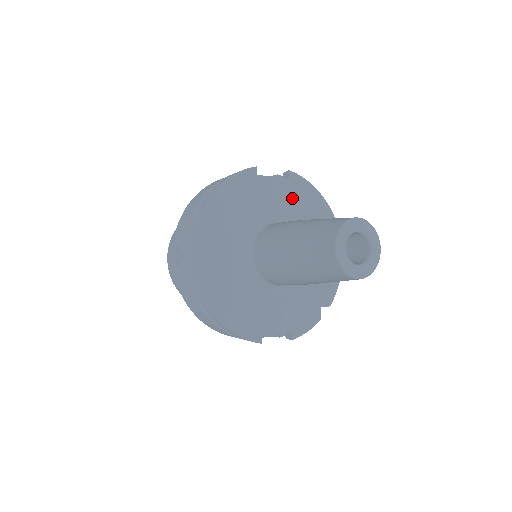
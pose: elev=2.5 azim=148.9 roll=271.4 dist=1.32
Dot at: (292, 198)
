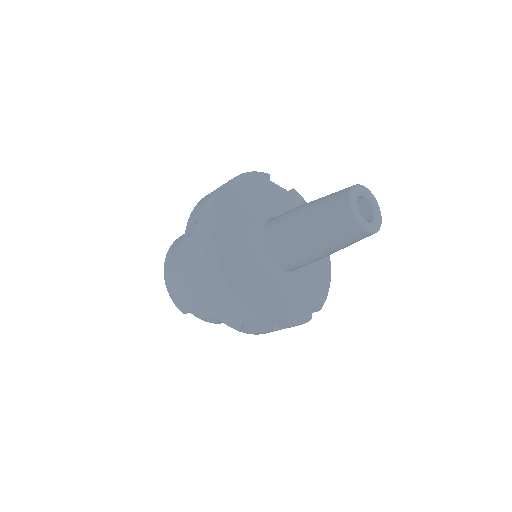
Dot at: occluded
